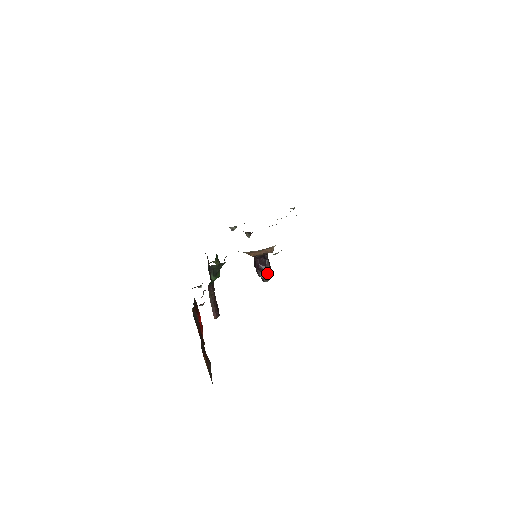
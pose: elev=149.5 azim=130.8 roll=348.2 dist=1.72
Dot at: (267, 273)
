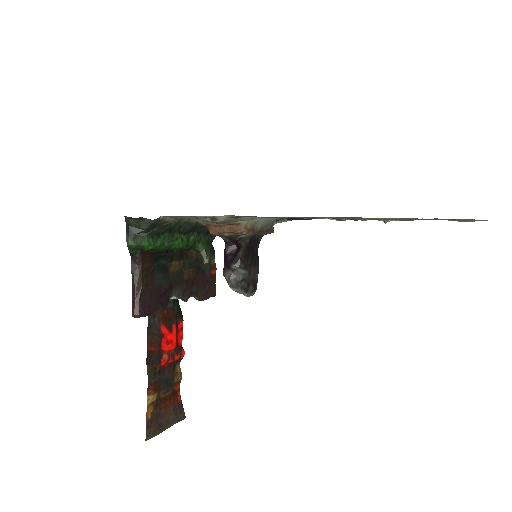
Dot at: (235, 273)
